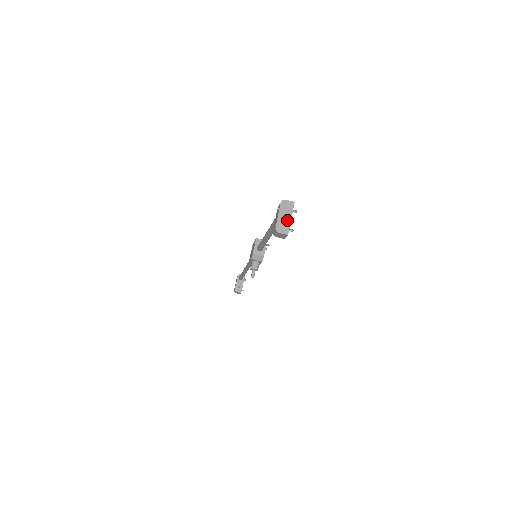
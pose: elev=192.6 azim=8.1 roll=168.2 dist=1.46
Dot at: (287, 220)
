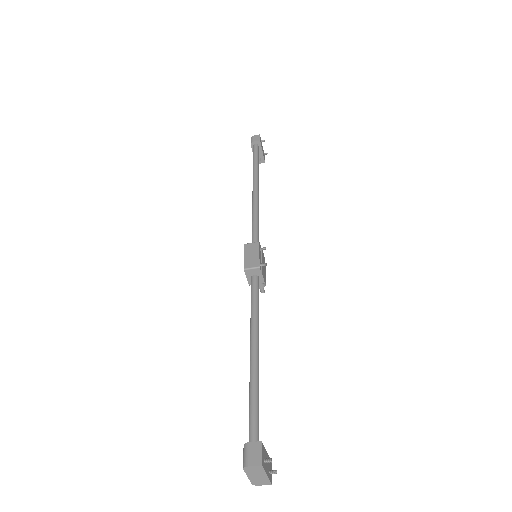
Dot at: (262, 477)
